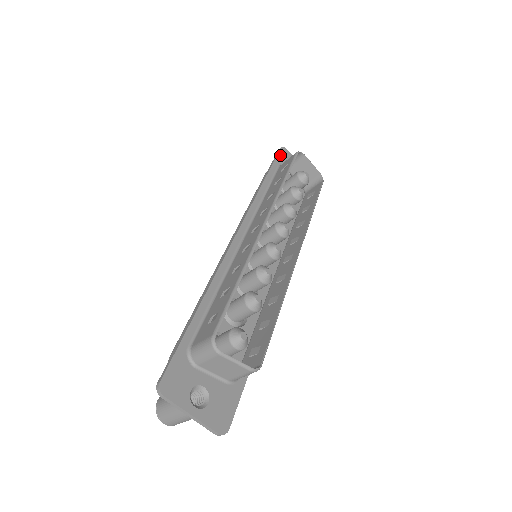
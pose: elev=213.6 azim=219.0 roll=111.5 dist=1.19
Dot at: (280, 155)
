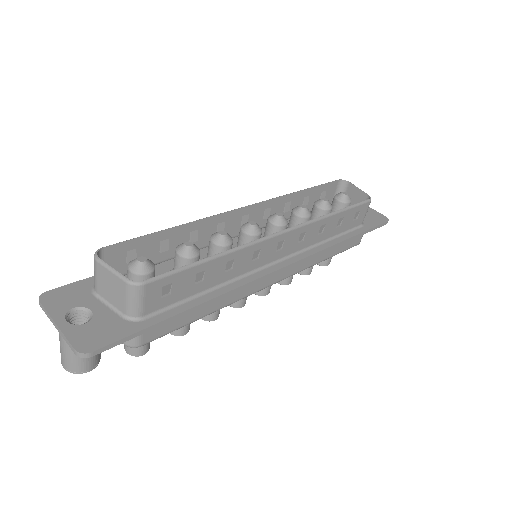
Dot at: occluded
